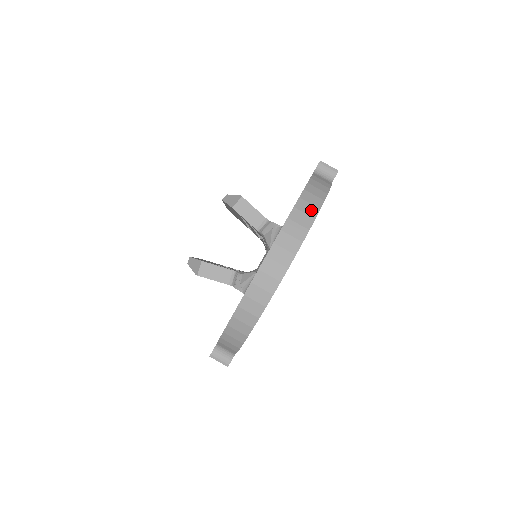
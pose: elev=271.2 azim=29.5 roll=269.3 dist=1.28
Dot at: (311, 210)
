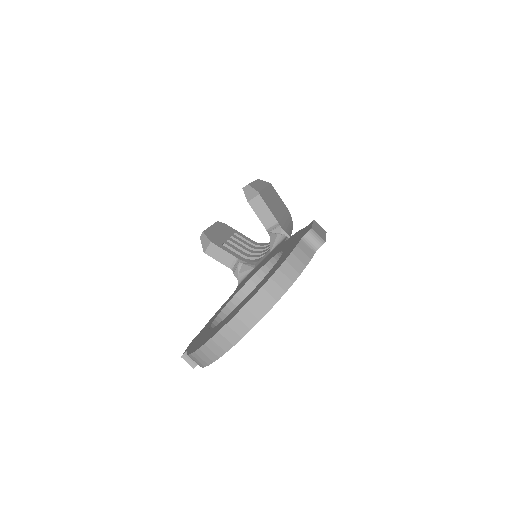
Dot at: (277, 292)
